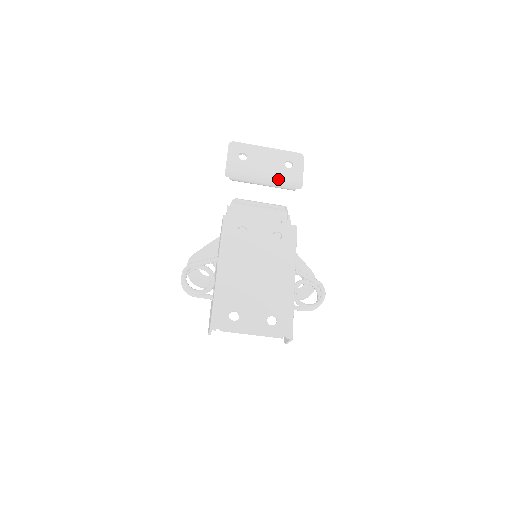
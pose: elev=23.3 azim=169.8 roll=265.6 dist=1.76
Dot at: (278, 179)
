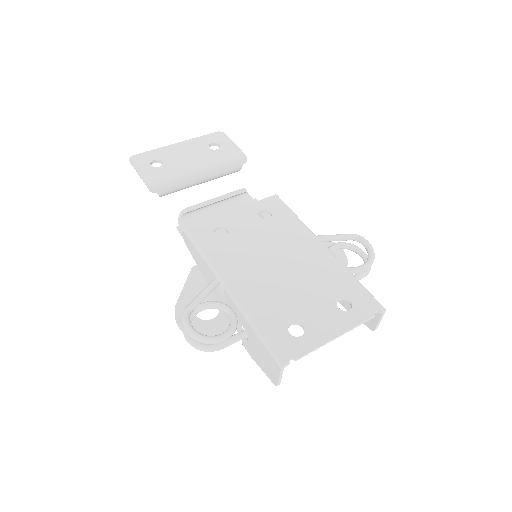
Dot at: (215, 164)
